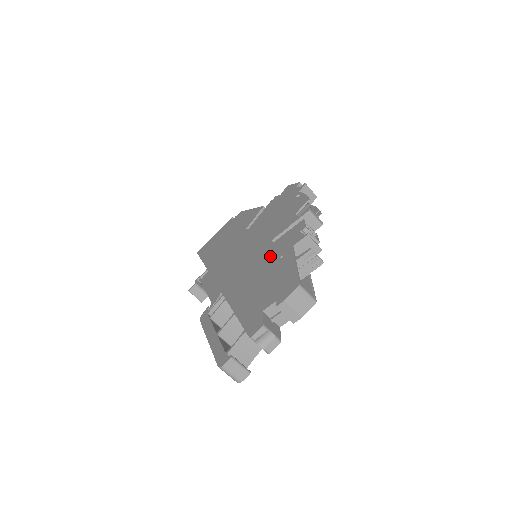
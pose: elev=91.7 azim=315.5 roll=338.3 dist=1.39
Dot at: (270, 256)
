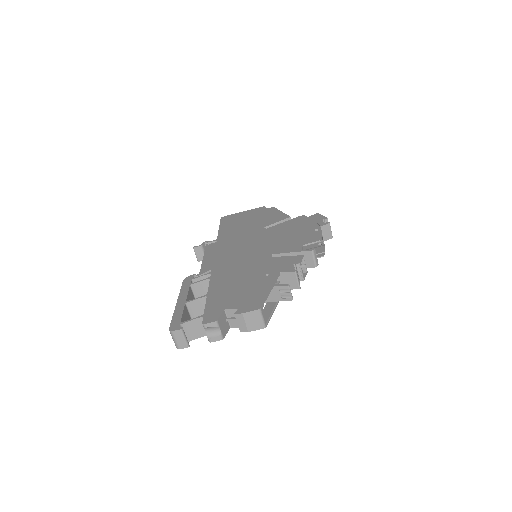
Dot at: (261, 267)
